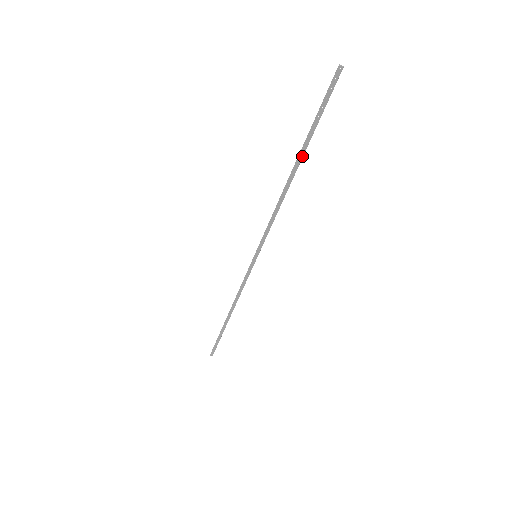
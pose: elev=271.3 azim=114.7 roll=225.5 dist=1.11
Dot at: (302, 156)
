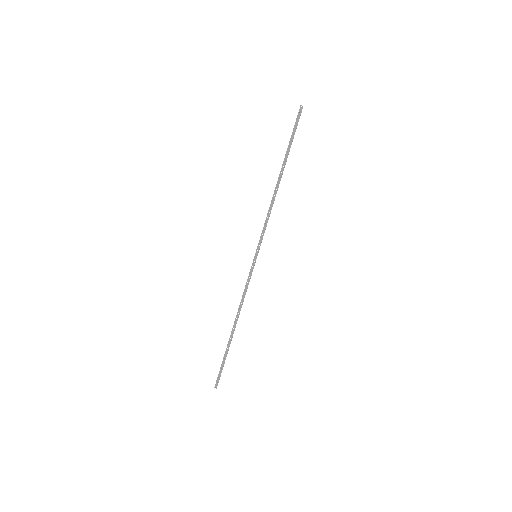
Dot at: (284, 165)
